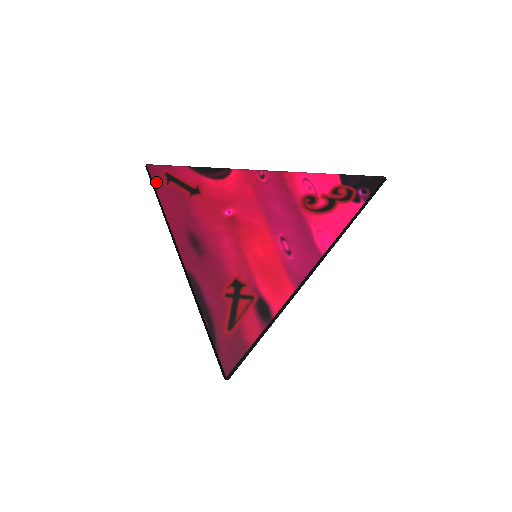
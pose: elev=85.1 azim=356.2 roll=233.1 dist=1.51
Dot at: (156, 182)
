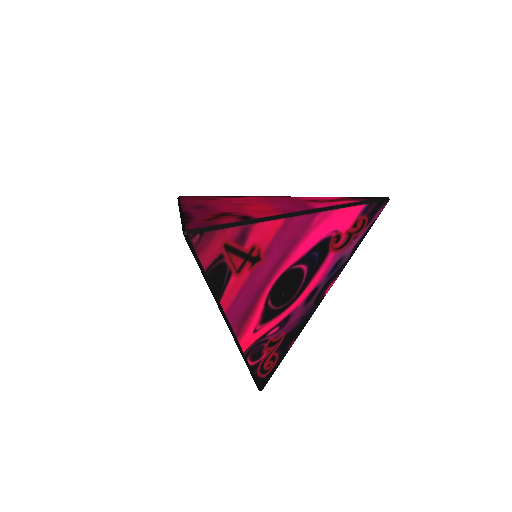
Dot at: (182, 198)
